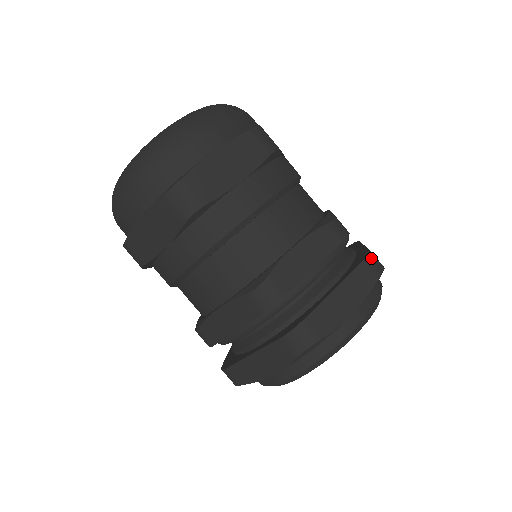
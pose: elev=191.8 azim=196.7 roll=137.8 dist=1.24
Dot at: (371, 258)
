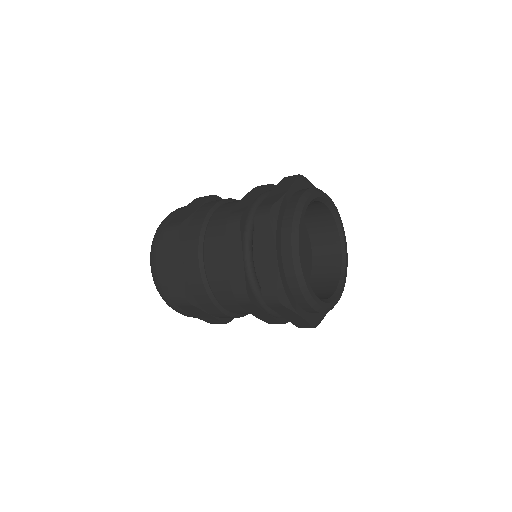
Dot at: occluded
